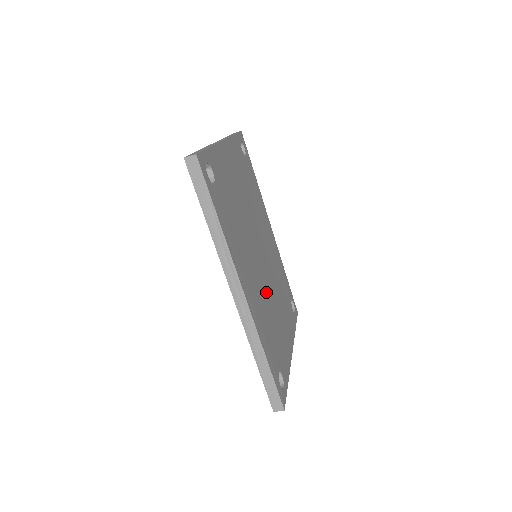
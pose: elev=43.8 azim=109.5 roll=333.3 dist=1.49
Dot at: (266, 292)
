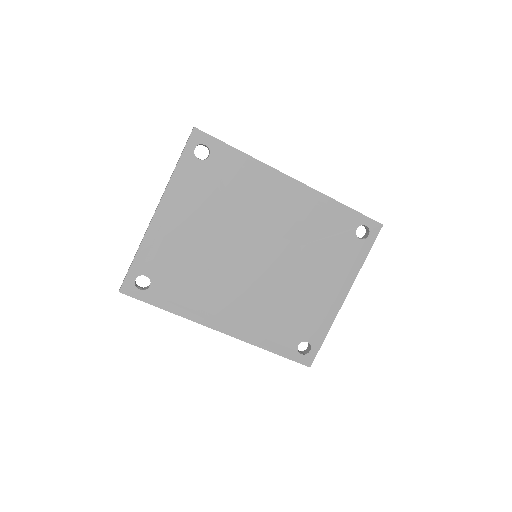
Dot at: (271, 287)
